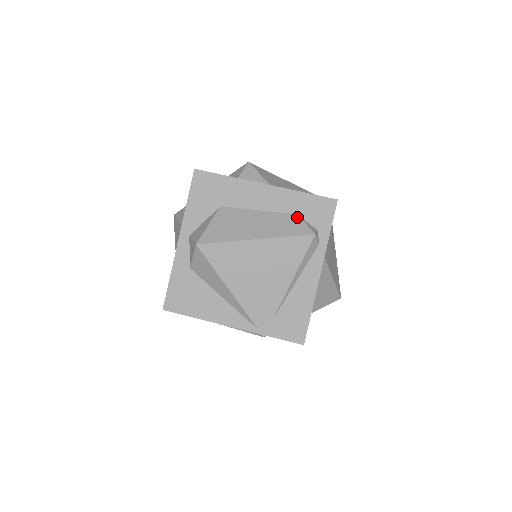
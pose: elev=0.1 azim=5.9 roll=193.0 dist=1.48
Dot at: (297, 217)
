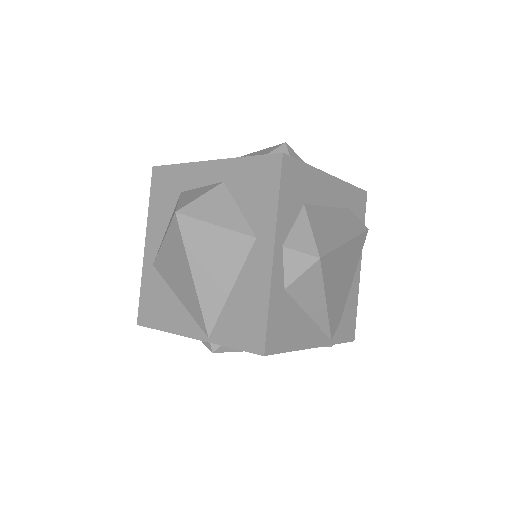
Dot at: (351, 212)
